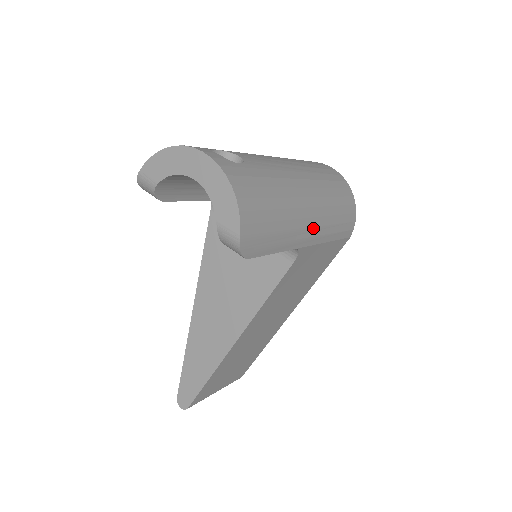
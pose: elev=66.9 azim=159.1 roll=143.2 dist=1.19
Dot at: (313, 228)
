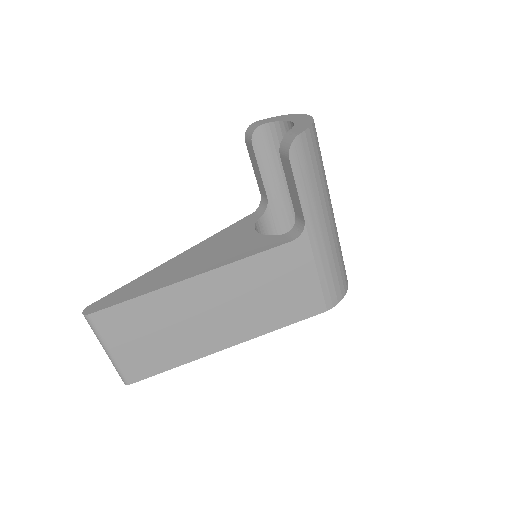
Dot at: (321, 232)
